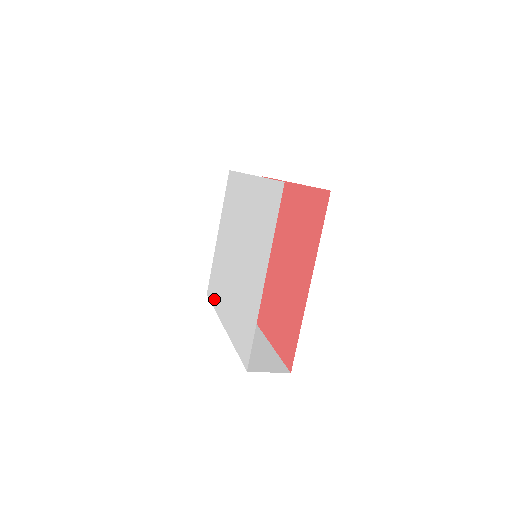
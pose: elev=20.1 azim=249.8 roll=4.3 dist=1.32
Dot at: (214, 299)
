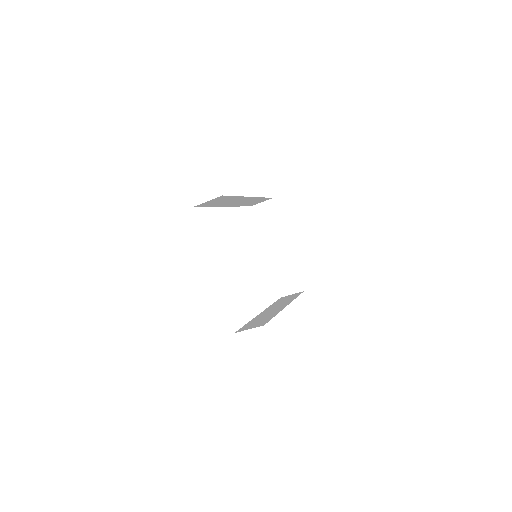
Dot at: occluded
